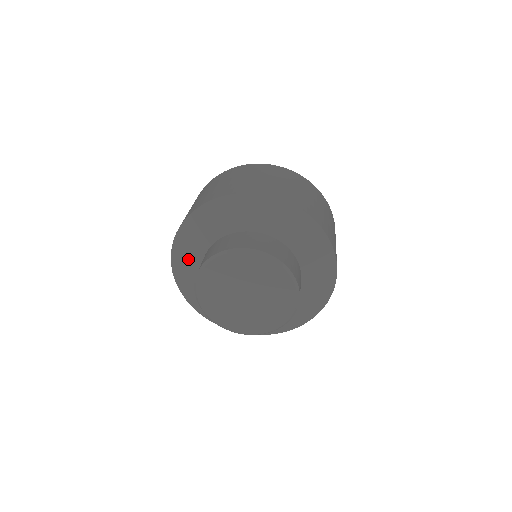
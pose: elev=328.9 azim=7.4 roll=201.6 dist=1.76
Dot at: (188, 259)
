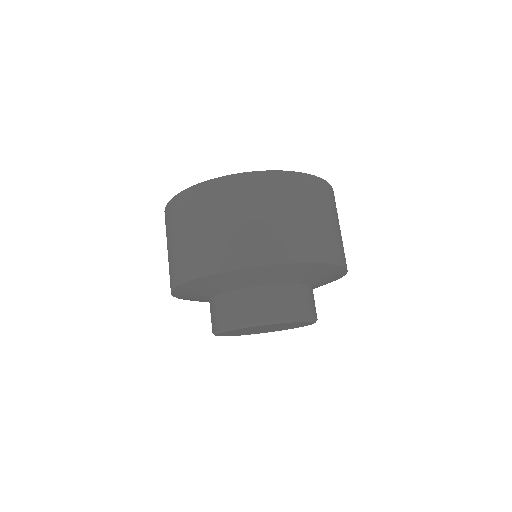
Dot at: occluded
